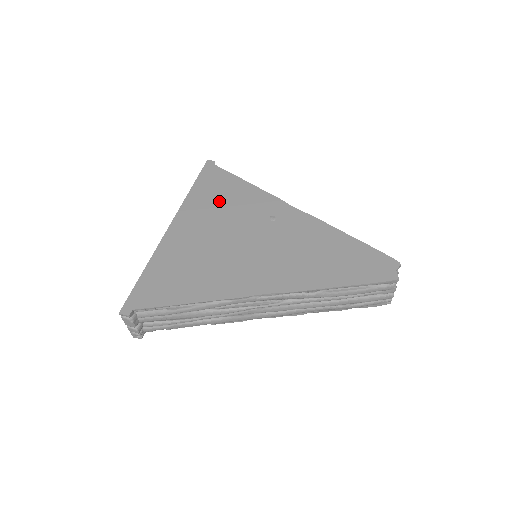
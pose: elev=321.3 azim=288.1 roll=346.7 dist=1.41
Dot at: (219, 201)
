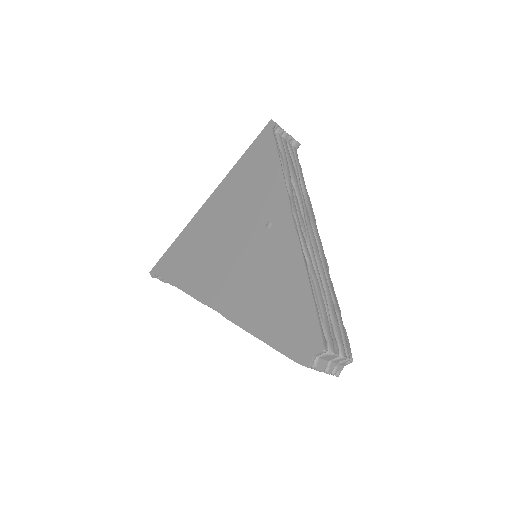
Dot at: (248, 183)
